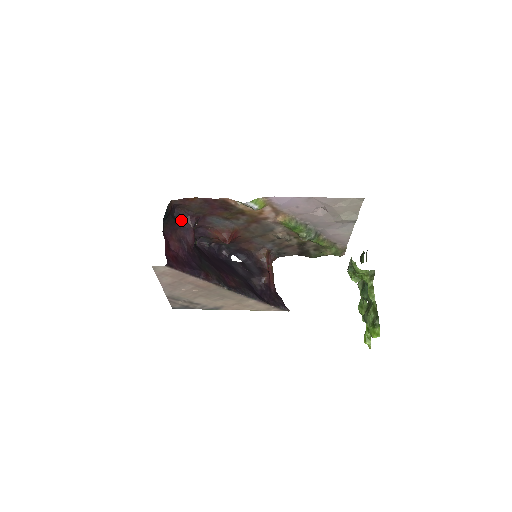
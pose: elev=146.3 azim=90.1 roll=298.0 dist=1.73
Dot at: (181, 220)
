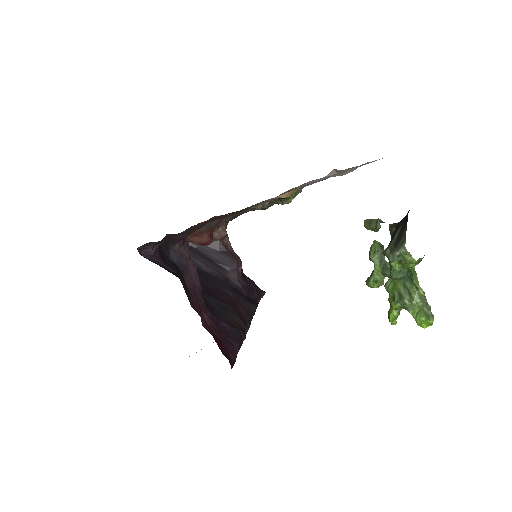
Dot at: (172, 253)
